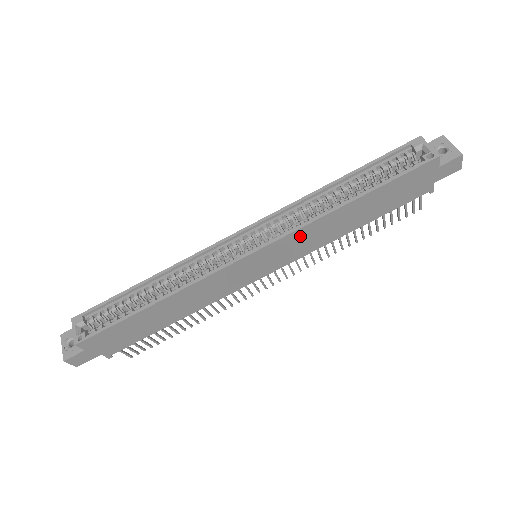
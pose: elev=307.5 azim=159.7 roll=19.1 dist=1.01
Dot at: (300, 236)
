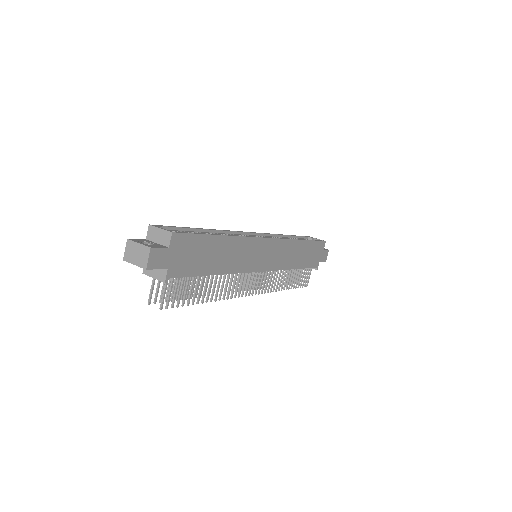
Dot at: (285, 247)
